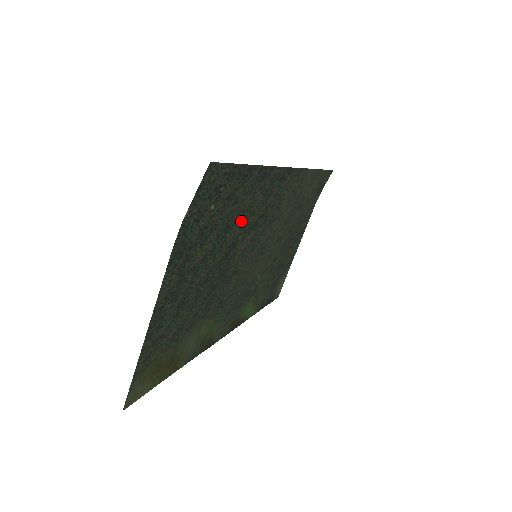
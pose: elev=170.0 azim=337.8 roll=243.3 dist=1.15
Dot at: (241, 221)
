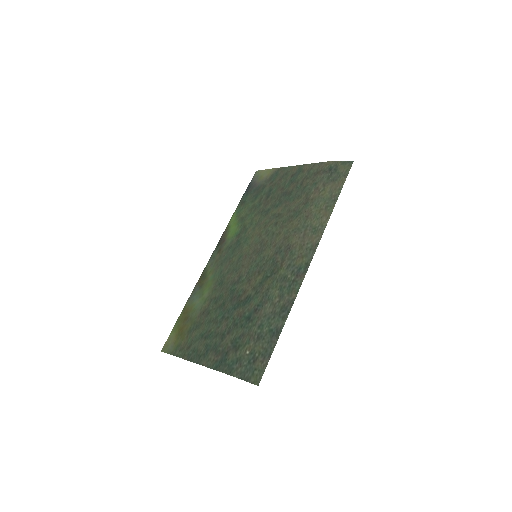
Dot at: (258, 302)
